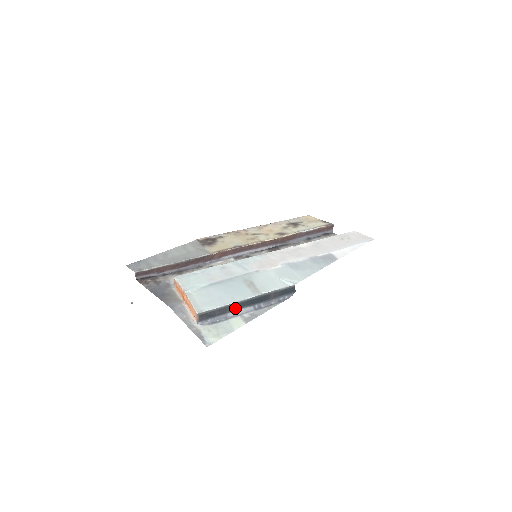
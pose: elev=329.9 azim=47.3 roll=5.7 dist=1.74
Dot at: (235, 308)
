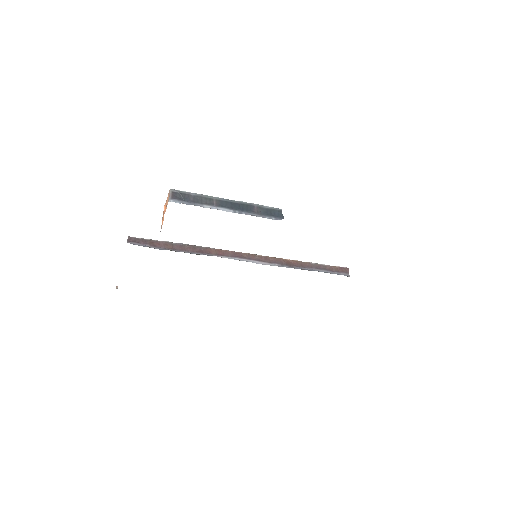
Dot at: (212, 204)
